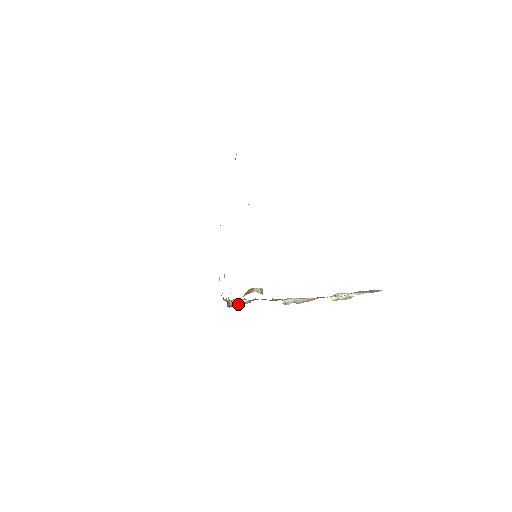
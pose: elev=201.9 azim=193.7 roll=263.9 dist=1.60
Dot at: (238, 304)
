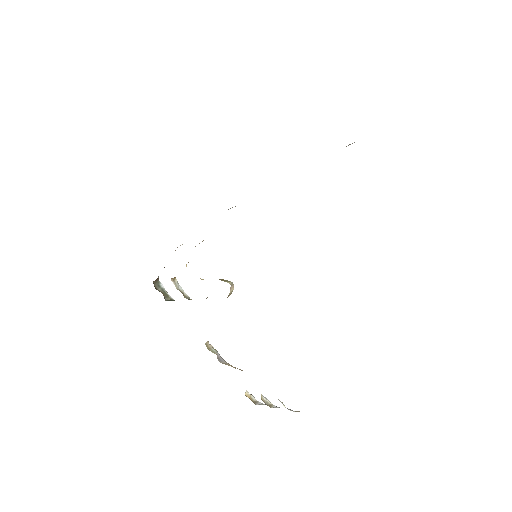
Dot at: (164, 294)
